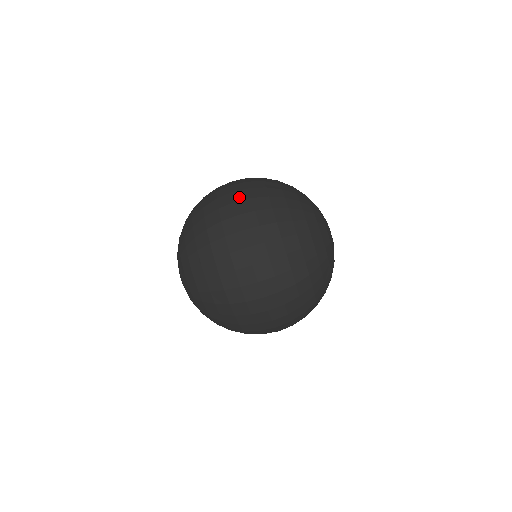
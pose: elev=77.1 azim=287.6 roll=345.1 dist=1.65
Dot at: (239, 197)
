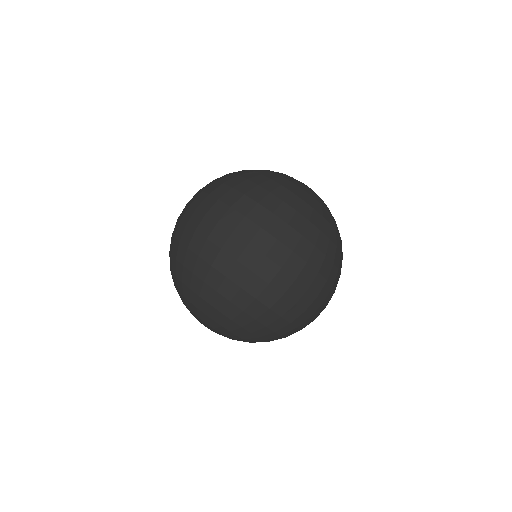
Dot at: occluded
